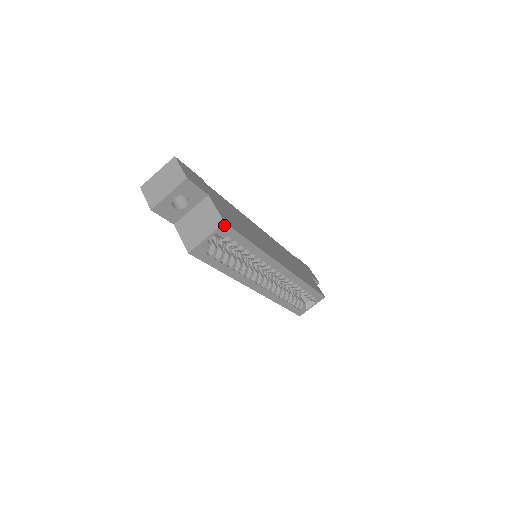
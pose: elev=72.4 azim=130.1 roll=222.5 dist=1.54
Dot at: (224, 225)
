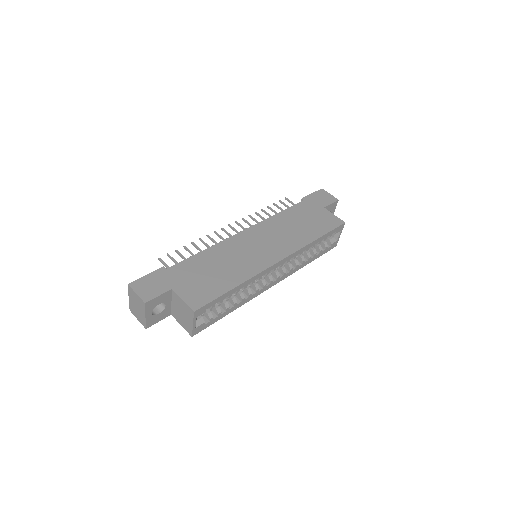
Dot at: (196, 312)
